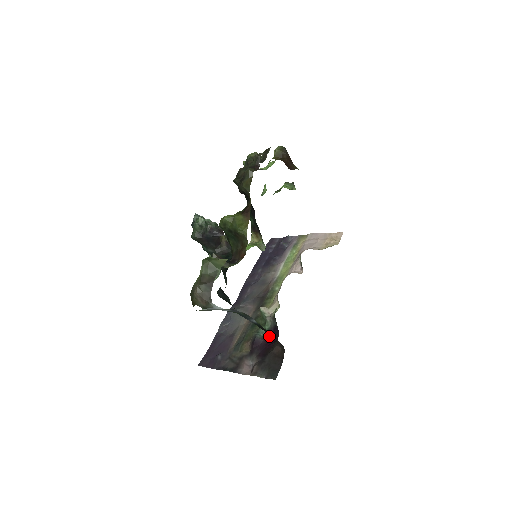
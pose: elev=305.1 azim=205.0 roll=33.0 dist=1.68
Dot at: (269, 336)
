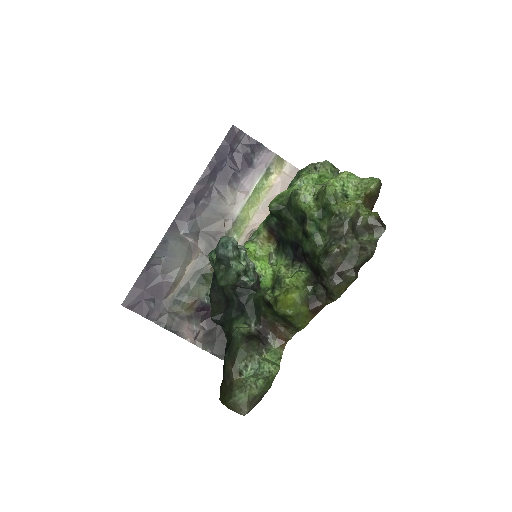
Dot at: occluded
